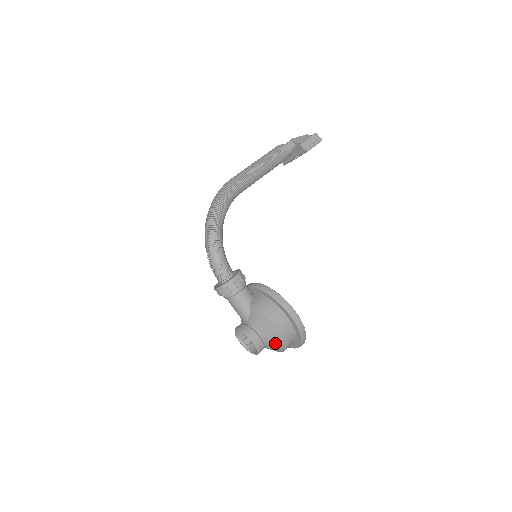
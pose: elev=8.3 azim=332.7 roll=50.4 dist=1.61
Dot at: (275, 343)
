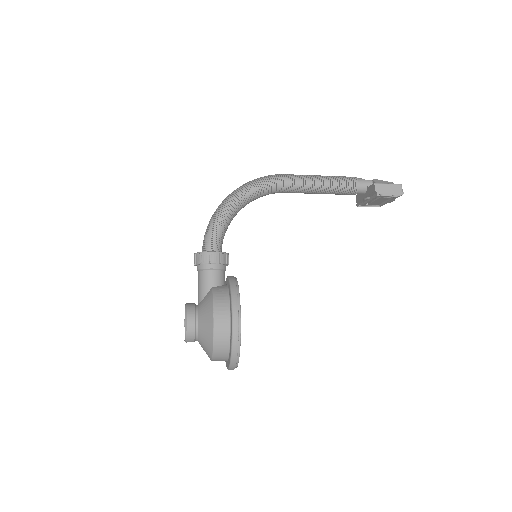
Dot at: (205, 340)
